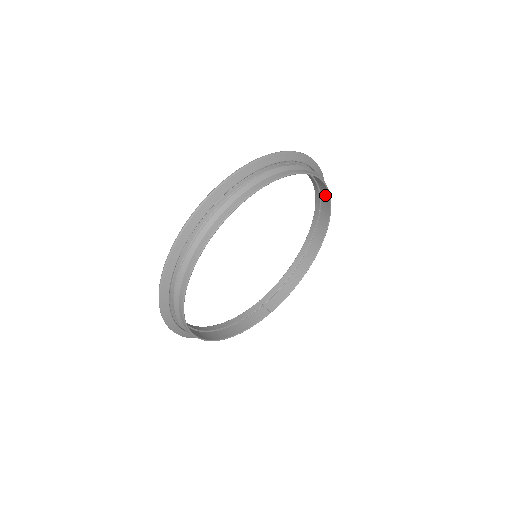
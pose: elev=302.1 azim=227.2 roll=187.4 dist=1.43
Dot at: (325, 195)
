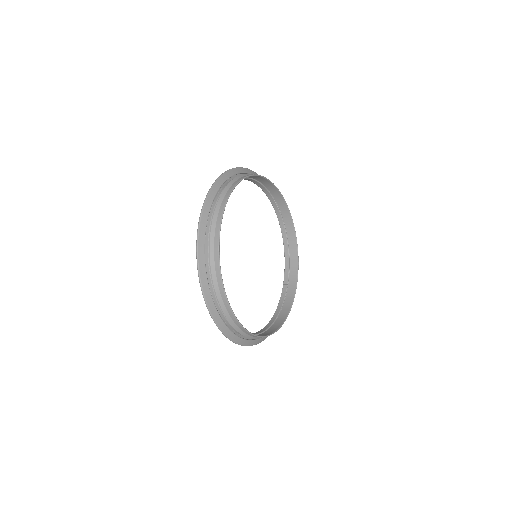
Dot at: (265, 182)
